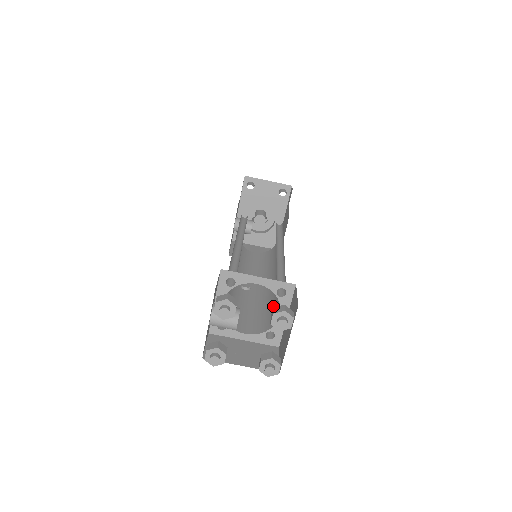
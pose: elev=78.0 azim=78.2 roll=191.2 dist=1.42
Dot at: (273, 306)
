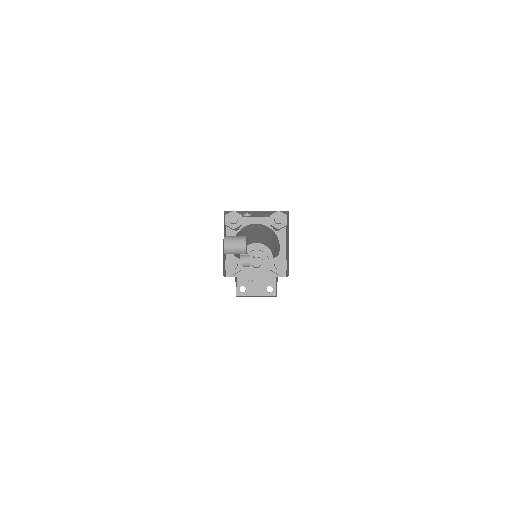
Dot at: occluded
